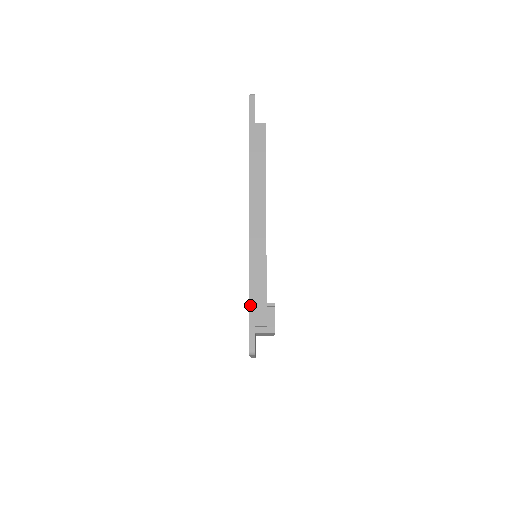
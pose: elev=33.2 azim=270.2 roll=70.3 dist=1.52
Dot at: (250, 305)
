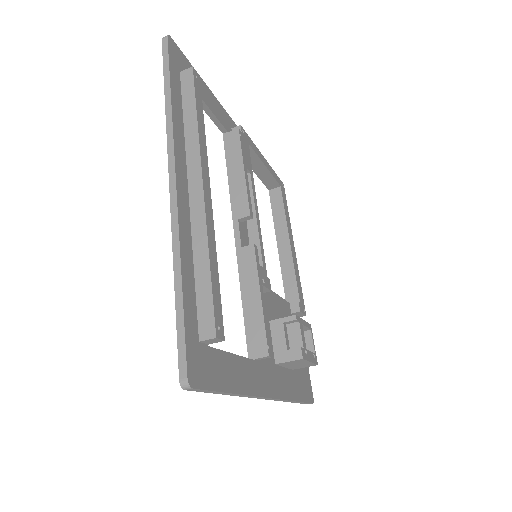
Dot at: (177, 309)
